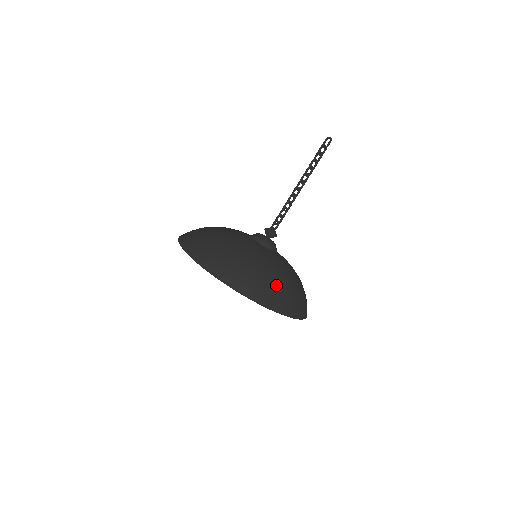
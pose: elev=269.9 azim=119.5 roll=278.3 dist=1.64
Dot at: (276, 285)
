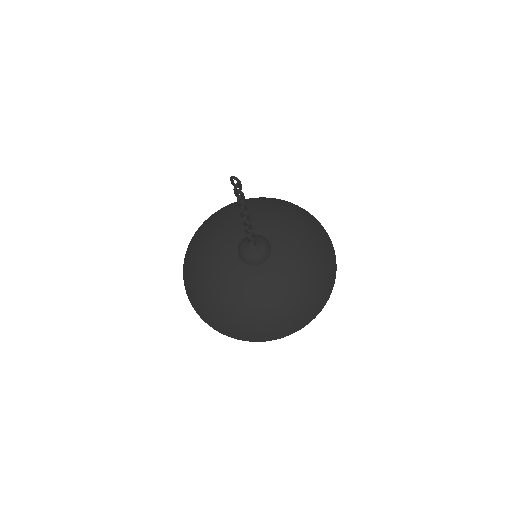
Dot at: (305, 300)
